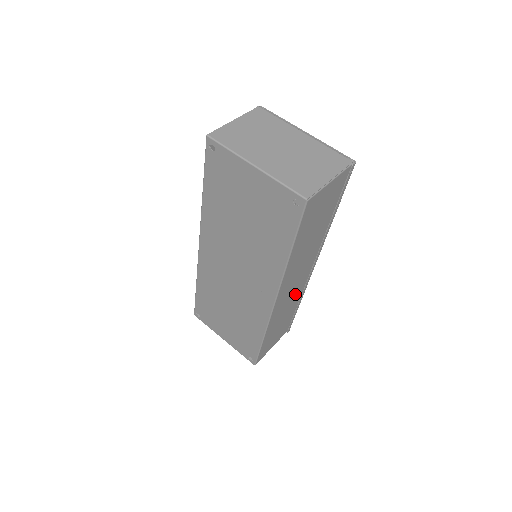
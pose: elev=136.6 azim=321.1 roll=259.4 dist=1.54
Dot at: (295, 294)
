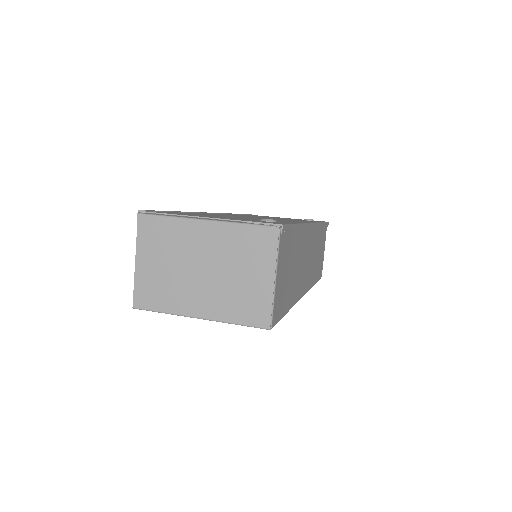
Dot at: (313, 246)
